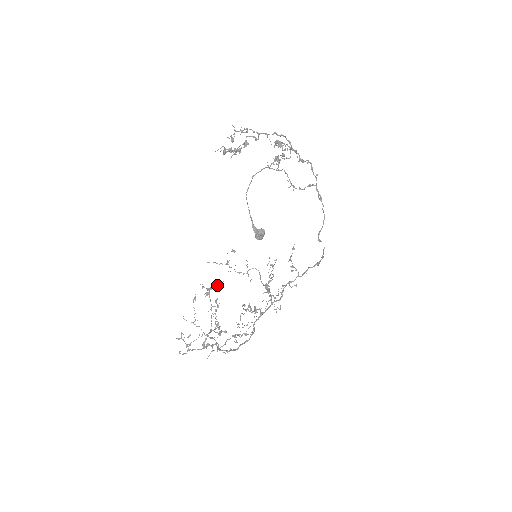
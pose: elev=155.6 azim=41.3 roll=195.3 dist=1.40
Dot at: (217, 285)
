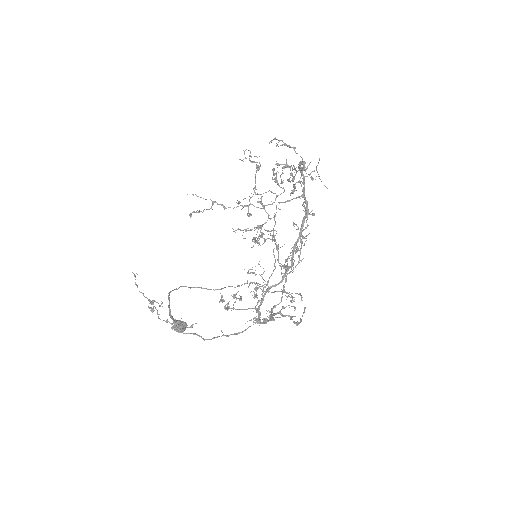
Dot at: (292, 173)
